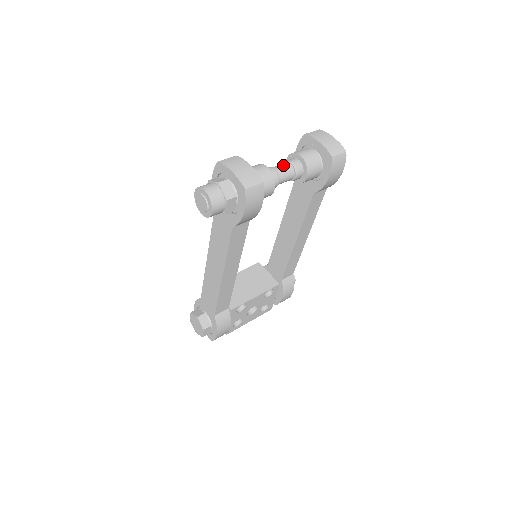
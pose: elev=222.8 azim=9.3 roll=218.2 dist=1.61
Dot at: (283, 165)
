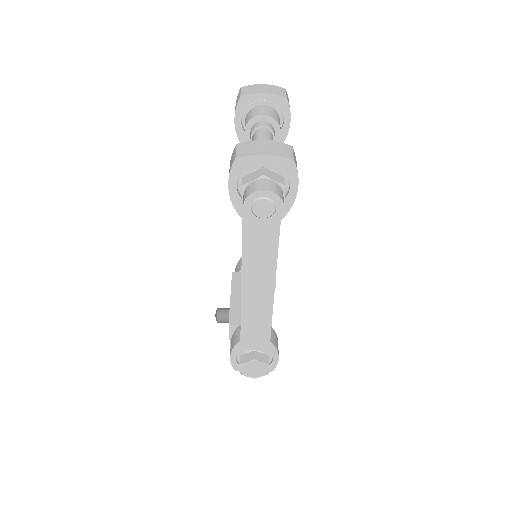
Dot at: (260, 133)
